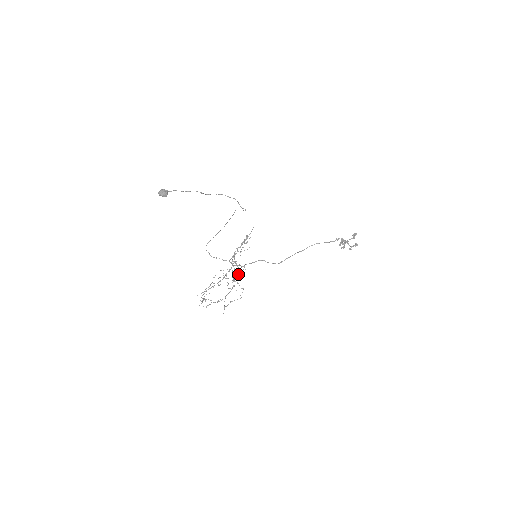
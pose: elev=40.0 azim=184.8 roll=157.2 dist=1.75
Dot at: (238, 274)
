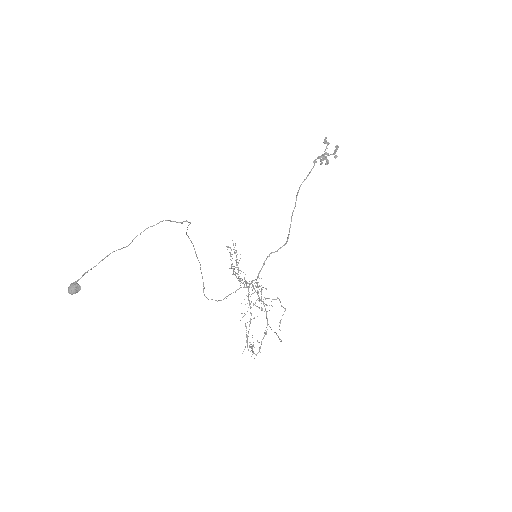
Dot at: occluded
